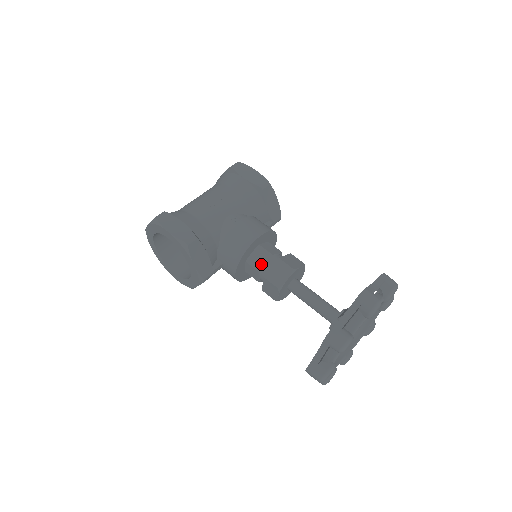
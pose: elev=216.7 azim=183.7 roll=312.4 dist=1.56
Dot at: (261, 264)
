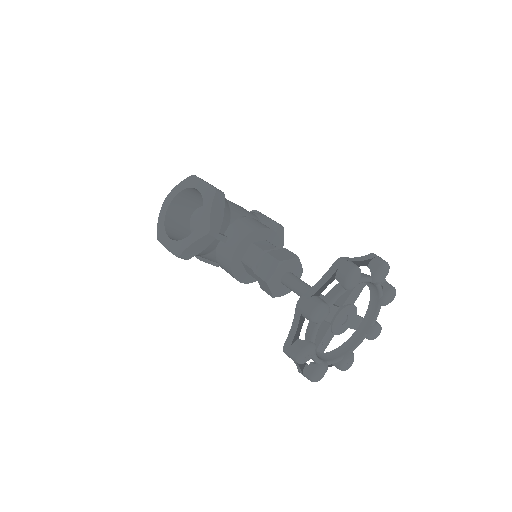
Dot at: (266, 248)
